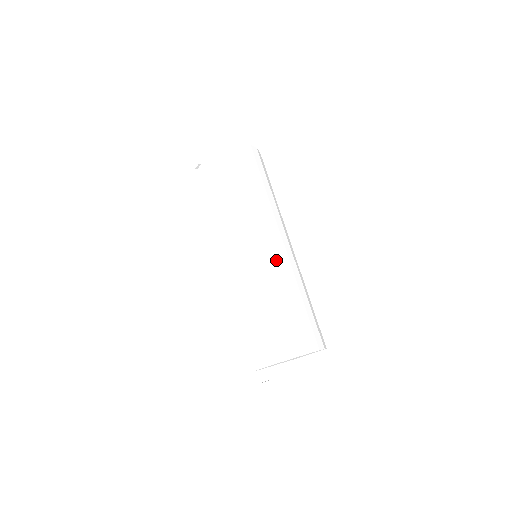
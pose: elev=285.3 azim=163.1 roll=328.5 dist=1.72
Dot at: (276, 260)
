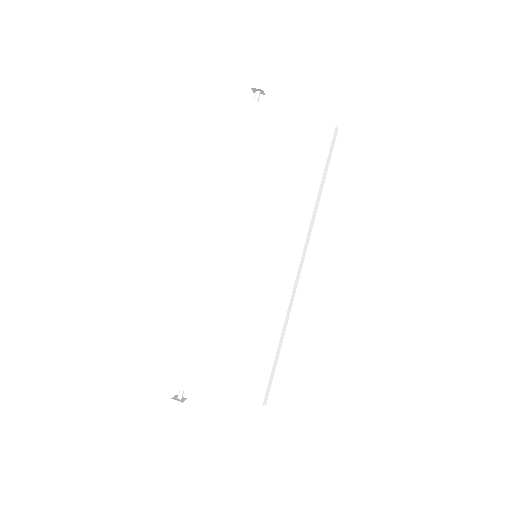
Dot at: (294, 291)
